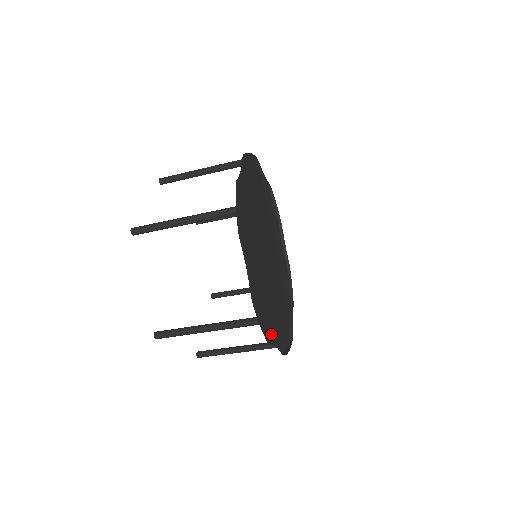
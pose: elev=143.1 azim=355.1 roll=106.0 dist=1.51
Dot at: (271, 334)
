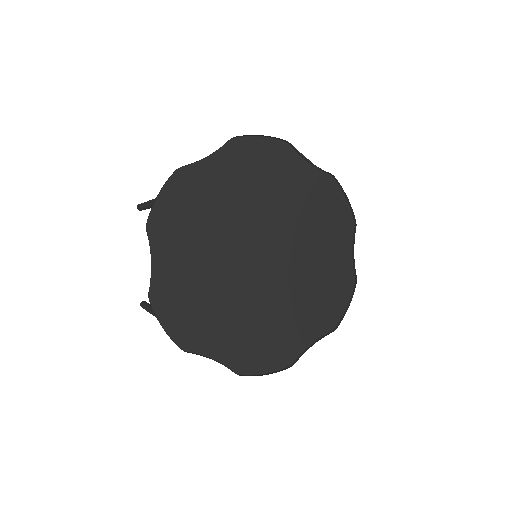
Dot at: (296, 345)
